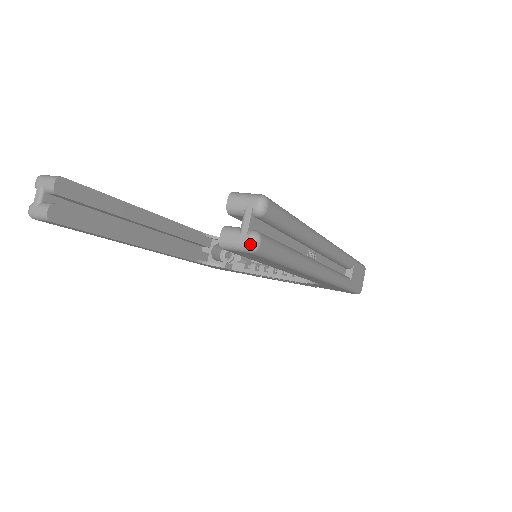
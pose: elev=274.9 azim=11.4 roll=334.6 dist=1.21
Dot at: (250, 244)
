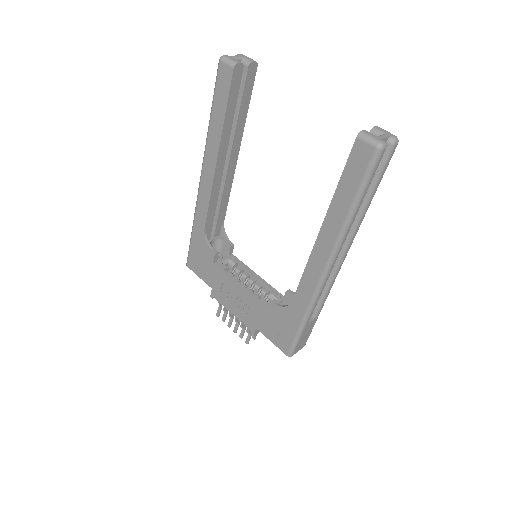
Dot at: (382, 142)
